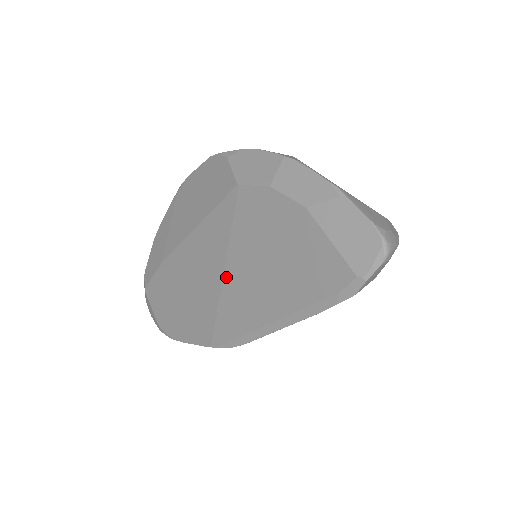
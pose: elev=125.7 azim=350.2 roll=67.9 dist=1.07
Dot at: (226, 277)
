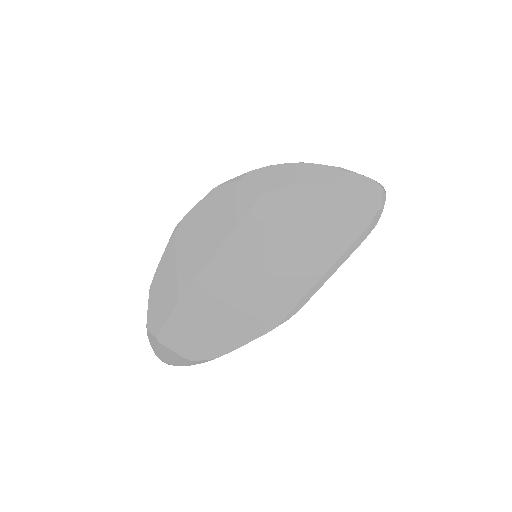
Dot at: (270, 267)
